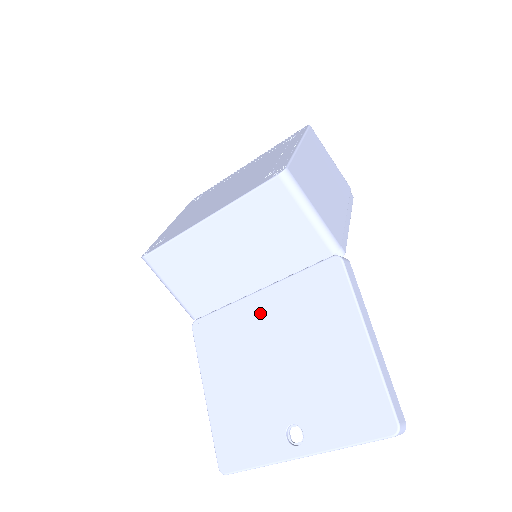
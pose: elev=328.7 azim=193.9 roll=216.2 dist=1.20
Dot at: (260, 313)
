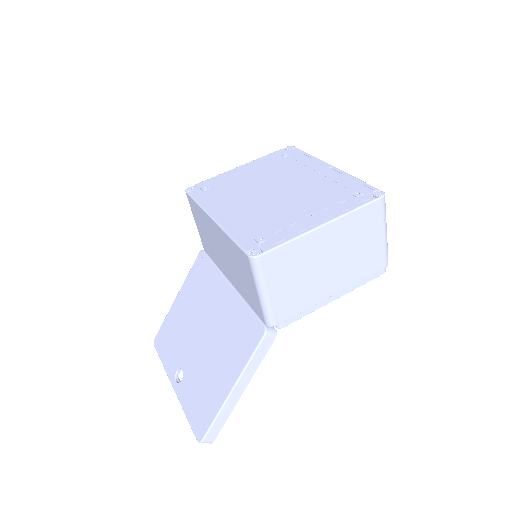
Dot at: (220, 297)
